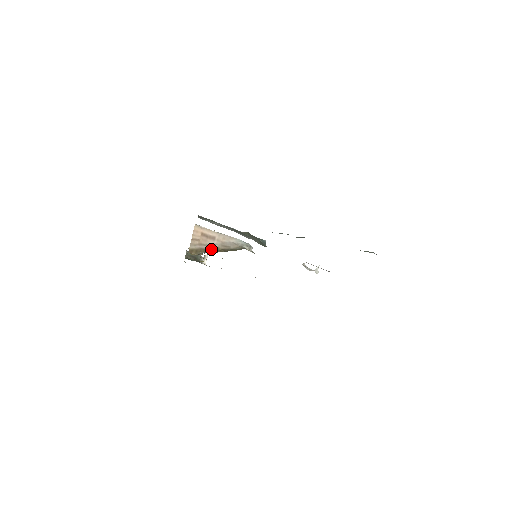
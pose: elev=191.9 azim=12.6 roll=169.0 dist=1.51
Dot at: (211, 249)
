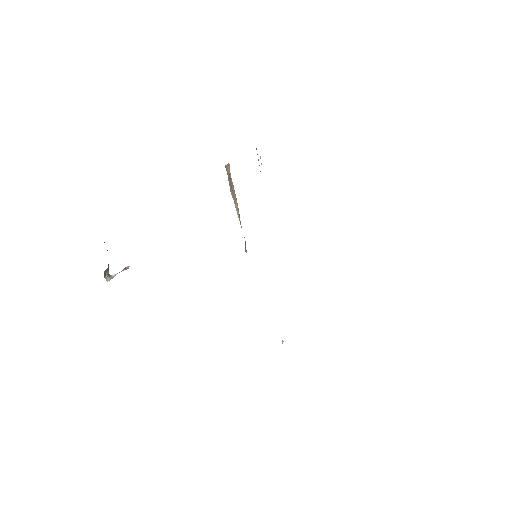
Dot at: occluded
